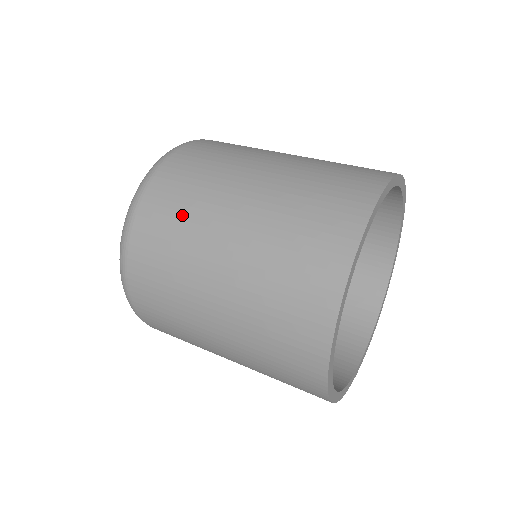
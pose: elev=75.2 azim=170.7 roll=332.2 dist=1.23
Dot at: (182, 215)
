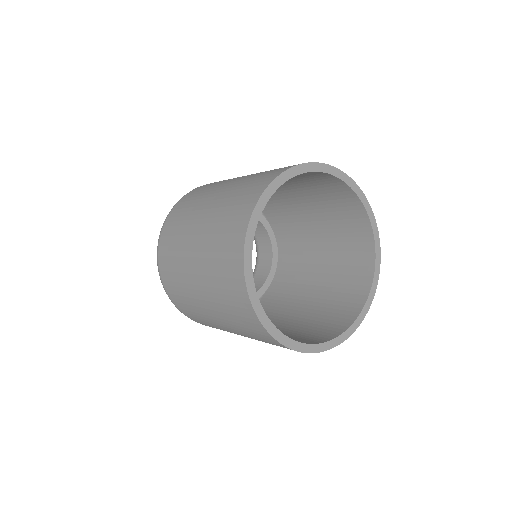
Dot at: occluded
